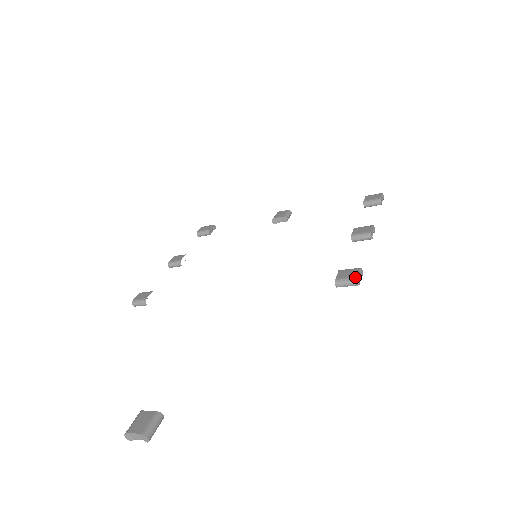
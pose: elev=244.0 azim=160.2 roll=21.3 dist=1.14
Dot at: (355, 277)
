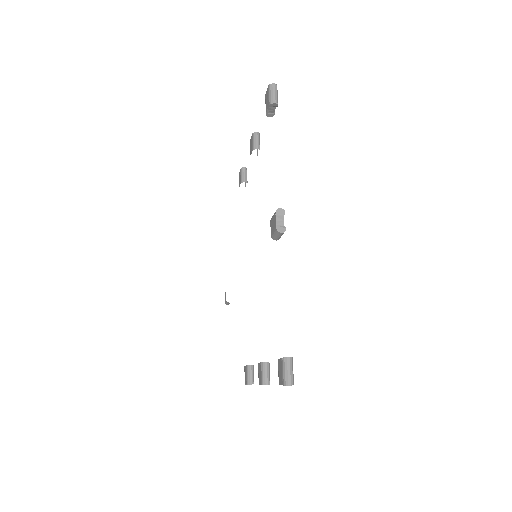
Dot at: occluded
